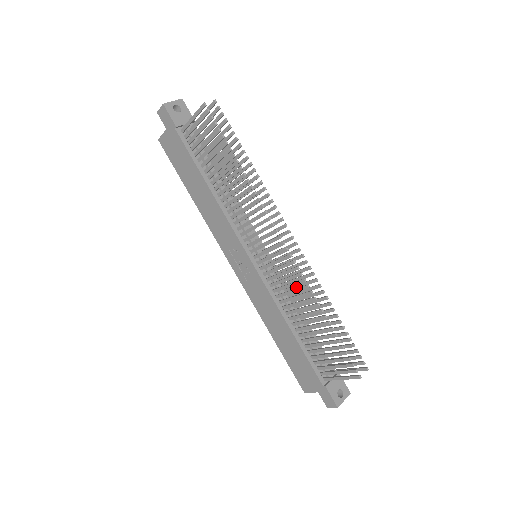
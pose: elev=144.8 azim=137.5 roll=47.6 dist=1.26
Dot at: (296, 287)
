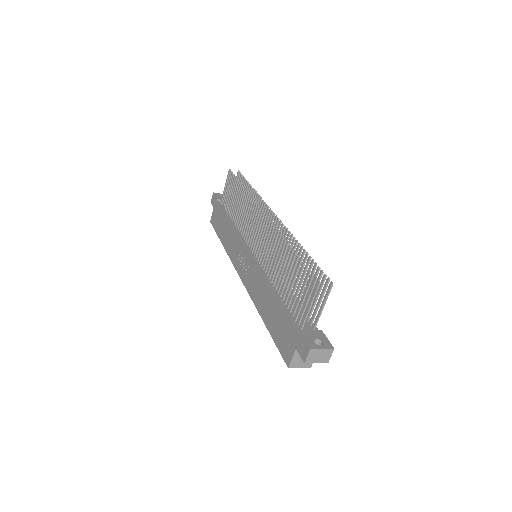
Dot at: occluded
